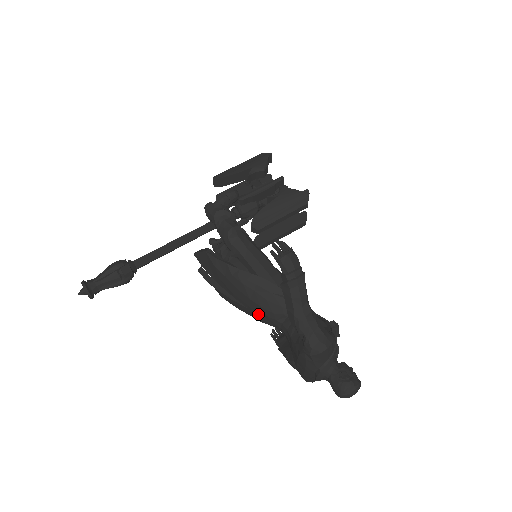
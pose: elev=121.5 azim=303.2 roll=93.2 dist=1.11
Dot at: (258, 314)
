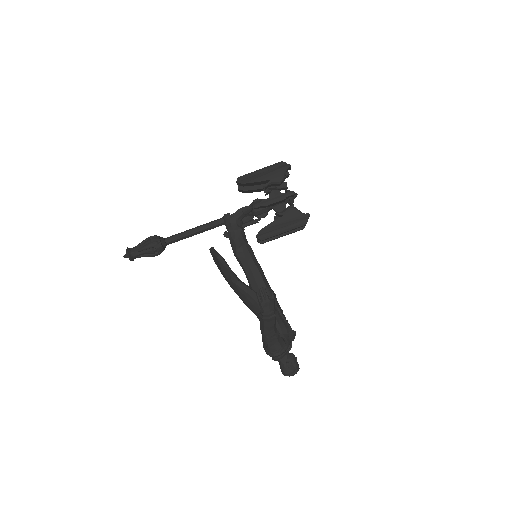
Dot at: (246, 305)
